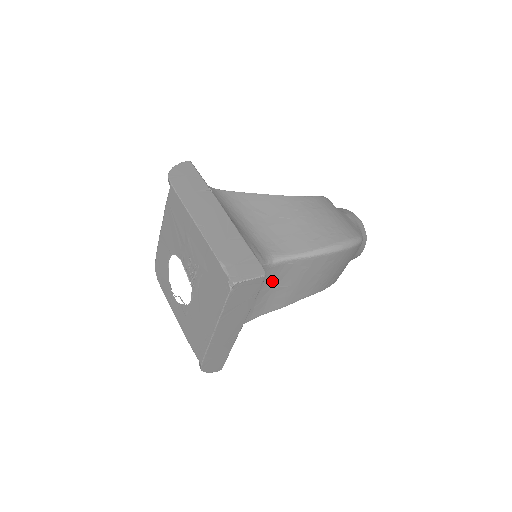
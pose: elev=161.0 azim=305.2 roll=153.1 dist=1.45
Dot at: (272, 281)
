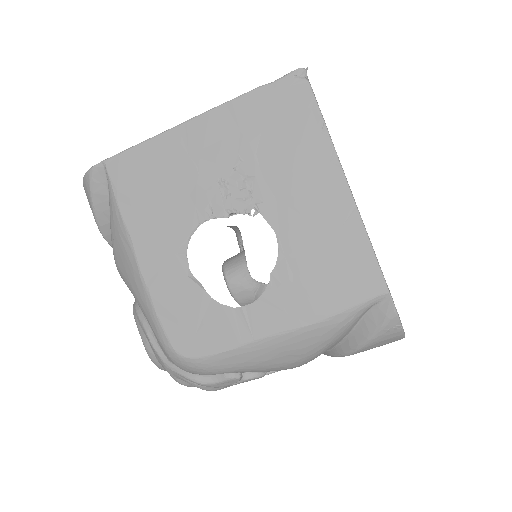
Dot at: occluded
